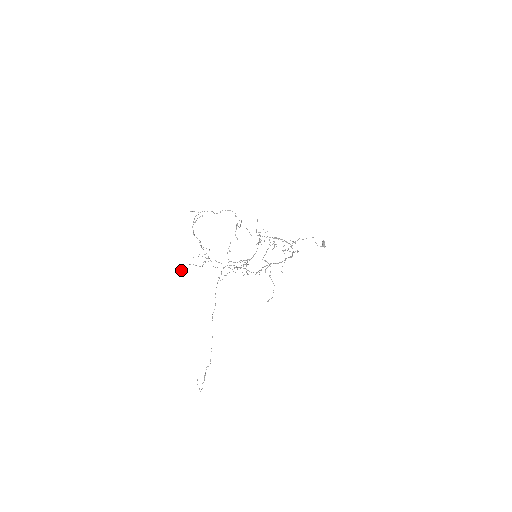
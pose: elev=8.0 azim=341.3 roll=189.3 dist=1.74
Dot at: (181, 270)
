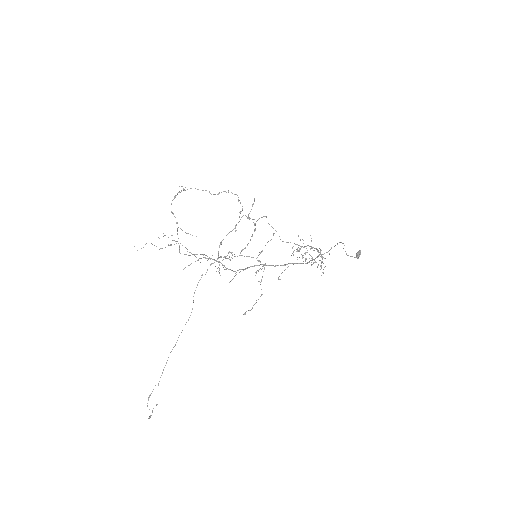
Dot at: occluded
